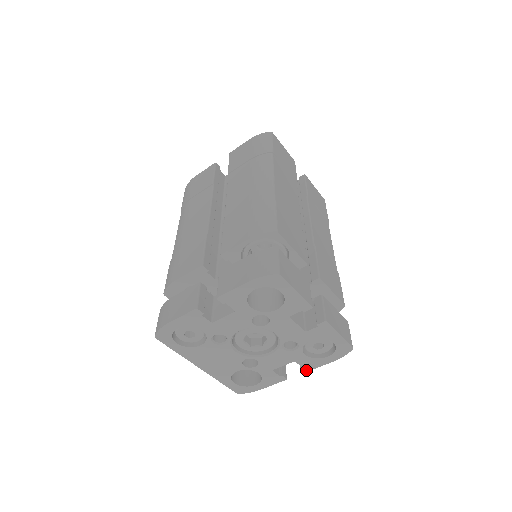
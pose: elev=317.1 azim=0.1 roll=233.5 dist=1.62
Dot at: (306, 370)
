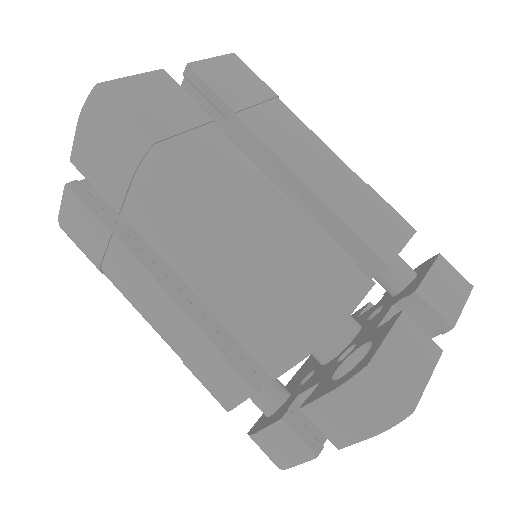
Dot at: occluded
